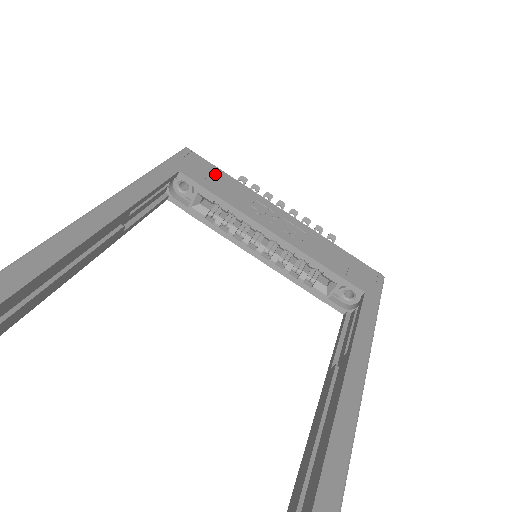
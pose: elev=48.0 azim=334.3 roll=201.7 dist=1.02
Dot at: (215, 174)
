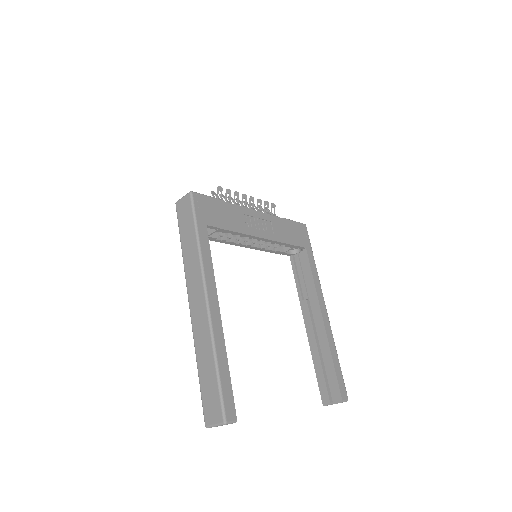
Dot at: (218, 208)
